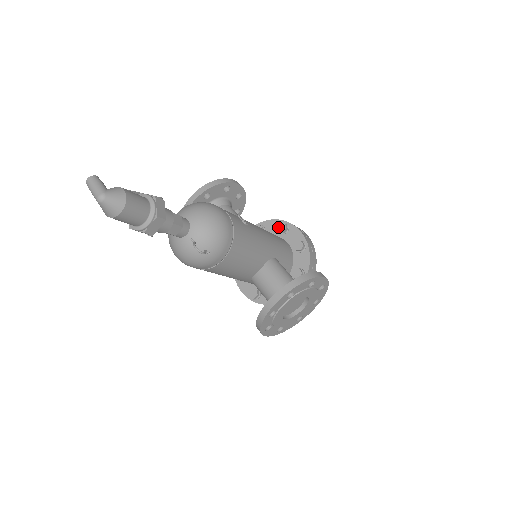
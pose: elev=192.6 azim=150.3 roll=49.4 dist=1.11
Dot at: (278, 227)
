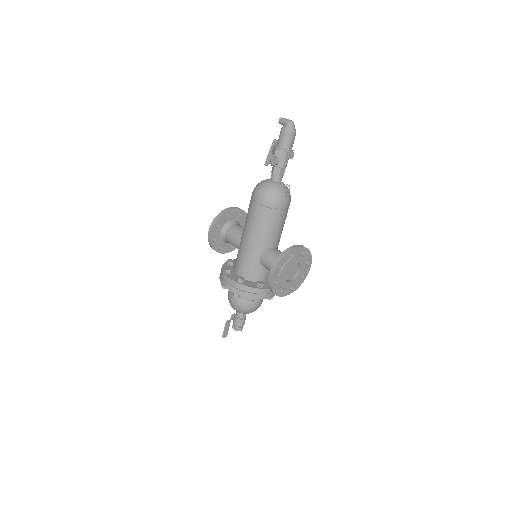
Dot at: occluded
